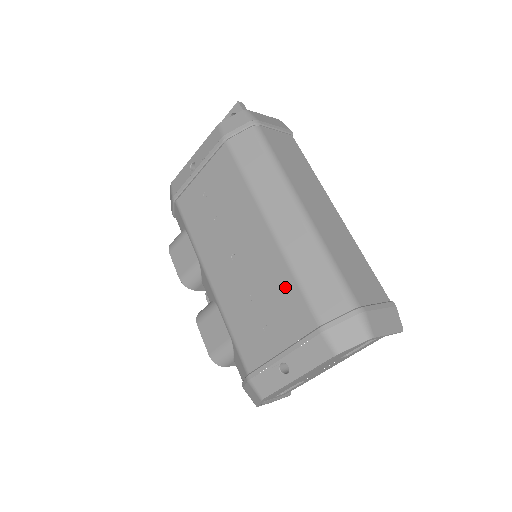
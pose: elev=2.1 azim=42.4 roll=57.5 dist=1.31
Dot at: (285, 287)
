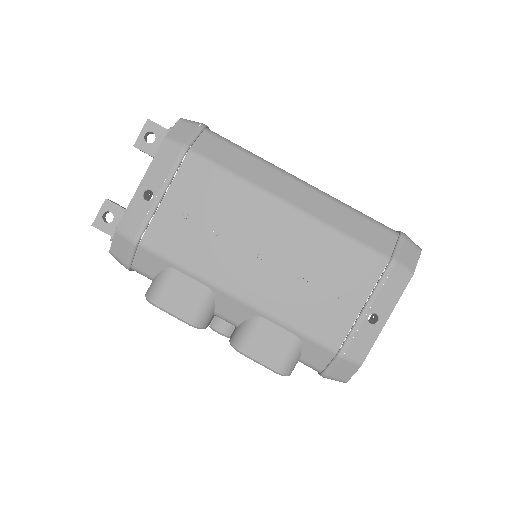
Dot at: (338, 250)
